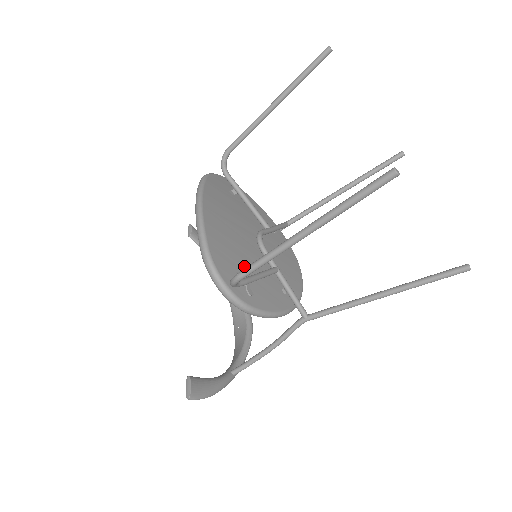
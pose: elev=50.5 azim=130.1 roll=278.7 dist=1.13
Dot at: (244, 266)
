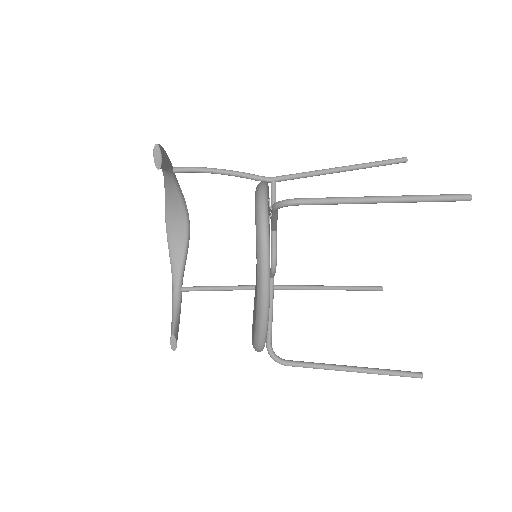
Dot at: occluded
